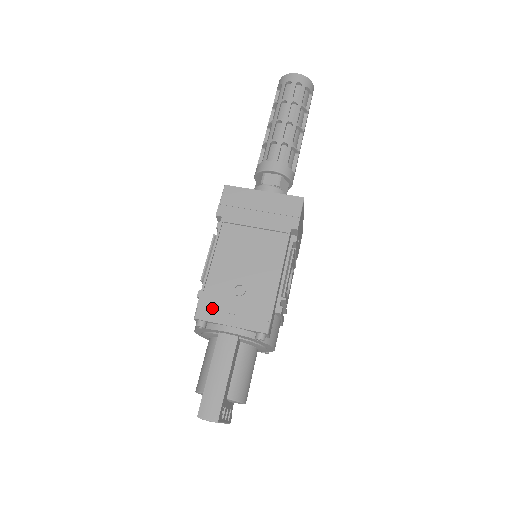
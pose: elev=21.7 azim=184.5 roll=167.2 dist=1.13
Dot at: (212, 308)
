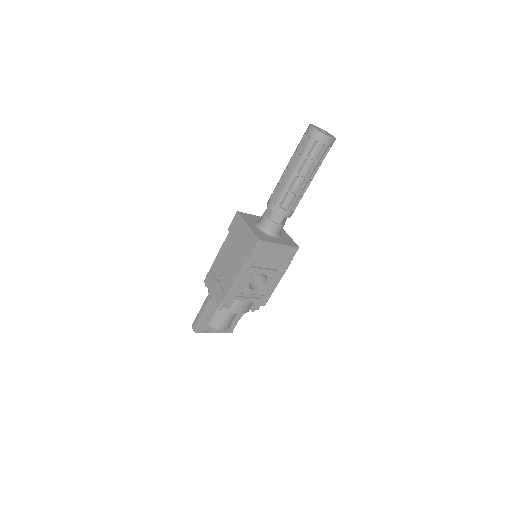
Dot at: (210, 281)
